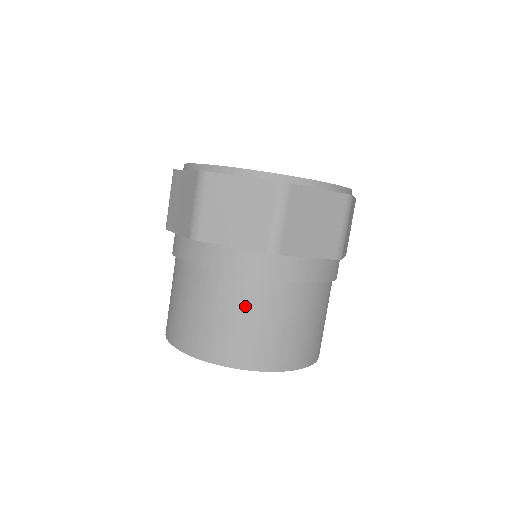
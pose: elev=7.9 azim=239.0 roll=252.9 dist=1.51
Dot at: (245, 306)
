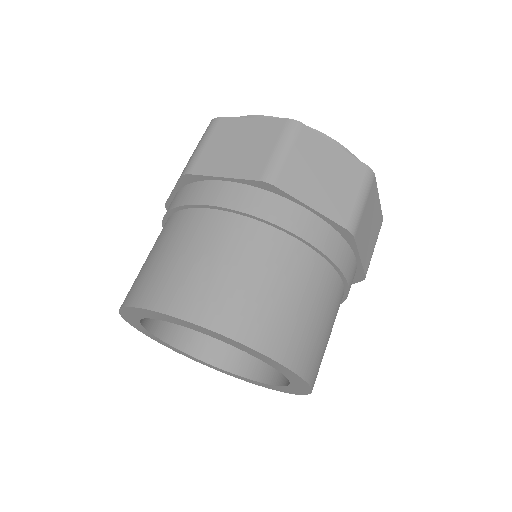
Dot at: (221, 245)
